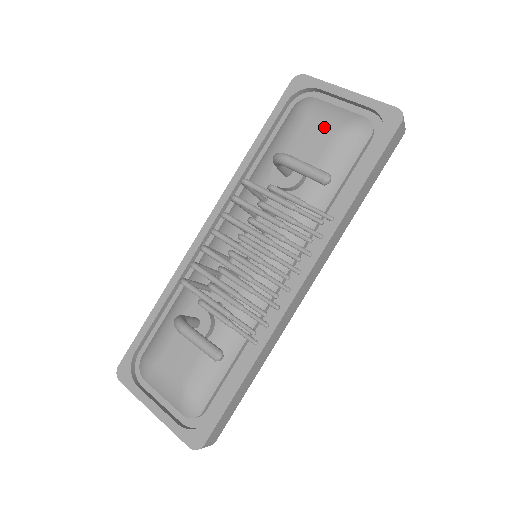
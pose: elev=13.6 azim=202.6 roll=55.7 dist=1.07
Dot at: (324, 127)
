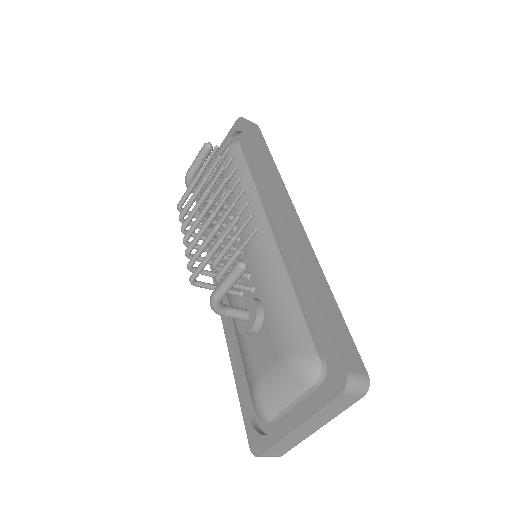
Dot at: occluded
